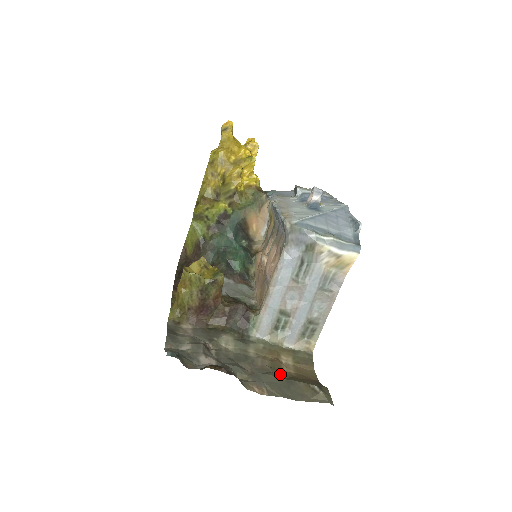
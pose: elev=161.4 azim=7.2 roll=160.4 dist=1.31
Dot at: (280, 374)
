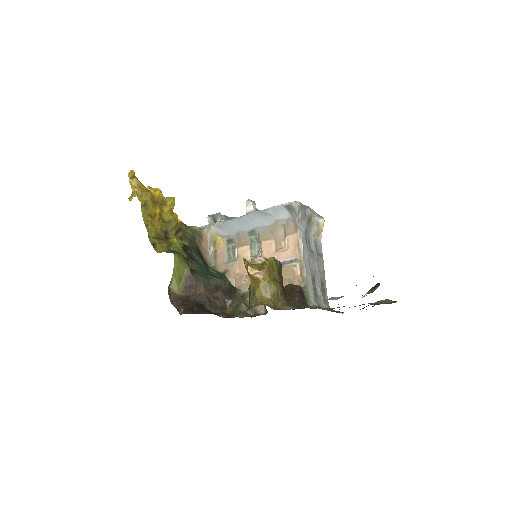
Dot at: occluded
